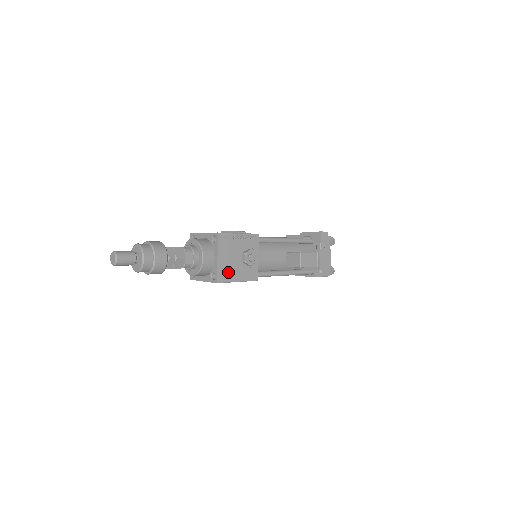
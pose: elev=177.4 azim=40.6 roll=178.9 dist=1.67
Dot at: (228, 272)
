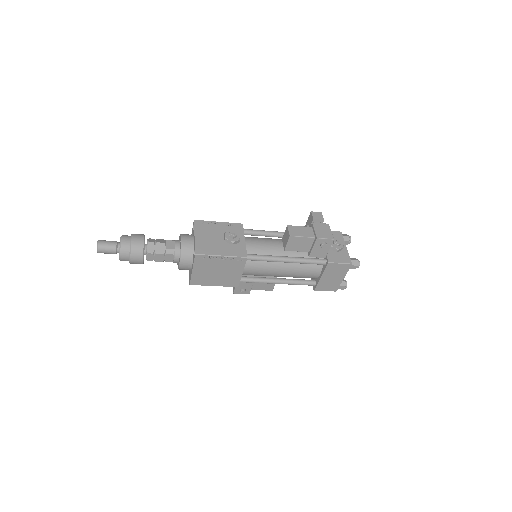
Dot at: (208, 247)
